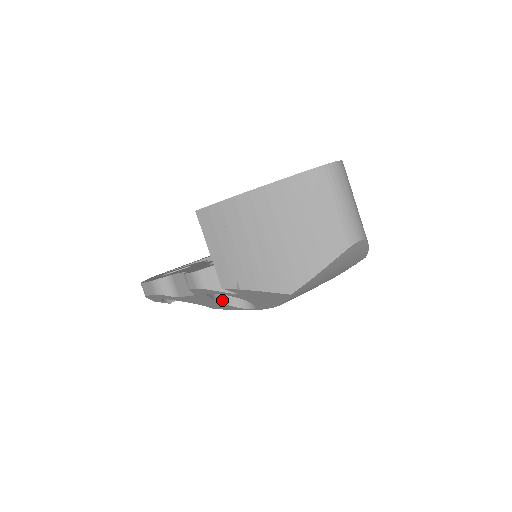
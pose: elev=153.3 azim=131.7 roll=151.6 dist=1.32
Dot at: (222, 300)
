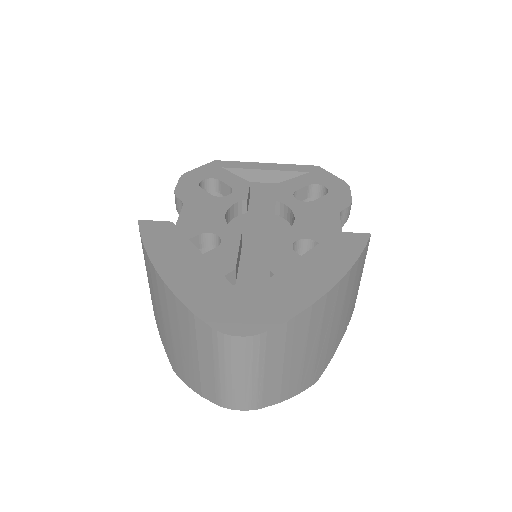
Dot at: occluded
